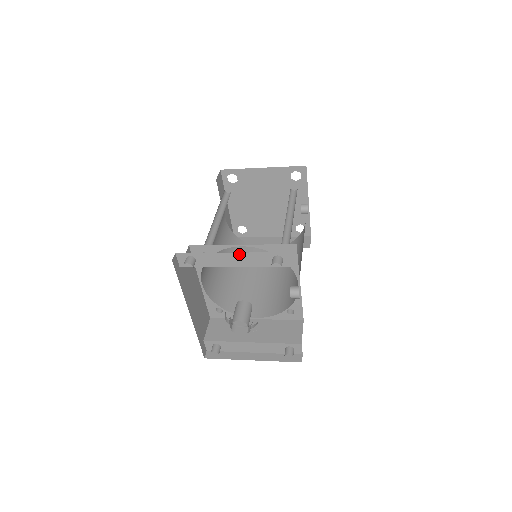
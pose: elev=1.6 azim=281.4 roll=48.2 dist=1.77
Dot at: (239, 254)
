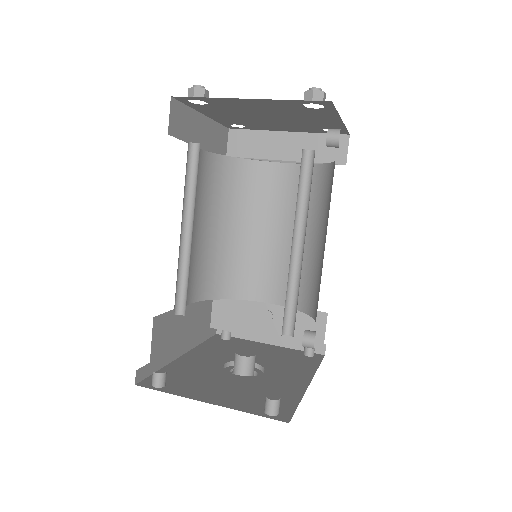
Dot at: occluded
